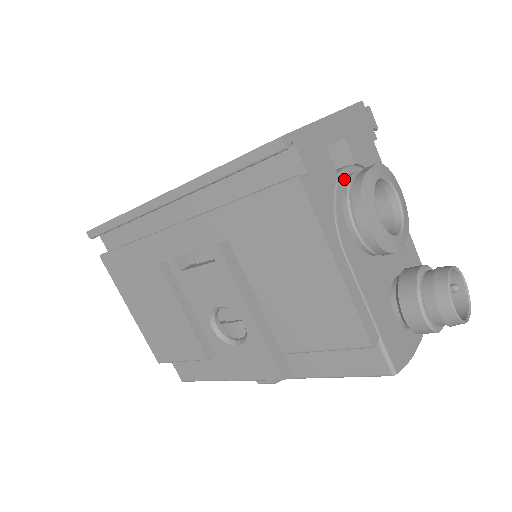
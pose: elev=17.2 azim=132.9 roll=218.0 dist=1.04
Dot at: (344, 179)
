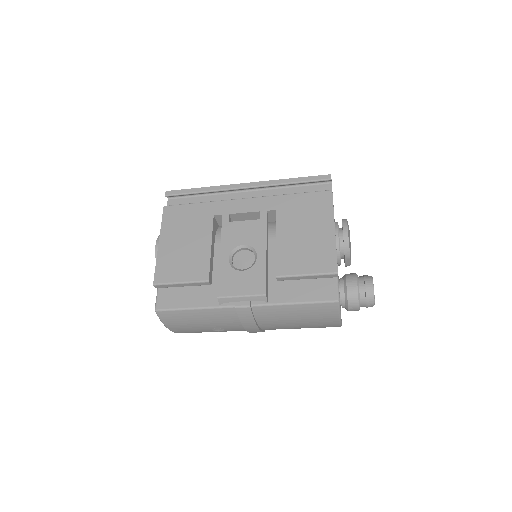
Dot at: occluded
